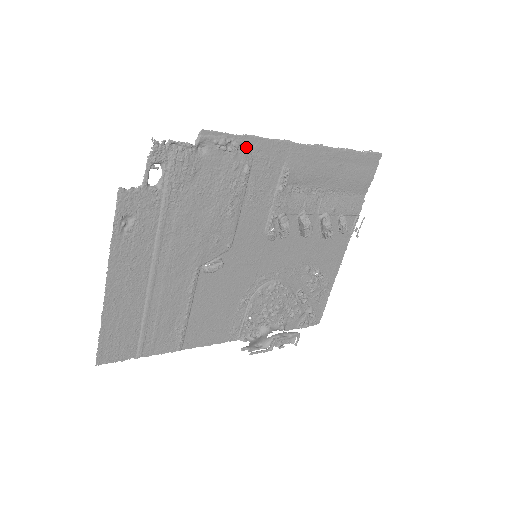
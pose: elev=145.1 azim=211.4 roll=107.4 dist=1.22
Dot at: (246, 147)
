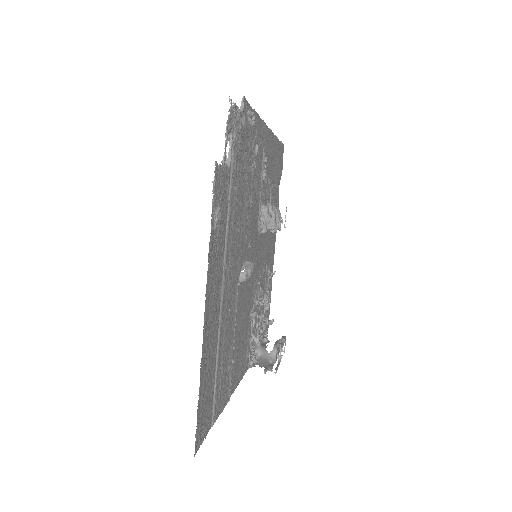
Dot at: occluded
